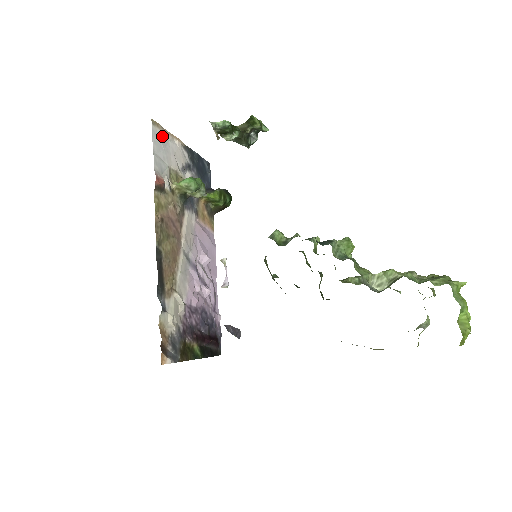
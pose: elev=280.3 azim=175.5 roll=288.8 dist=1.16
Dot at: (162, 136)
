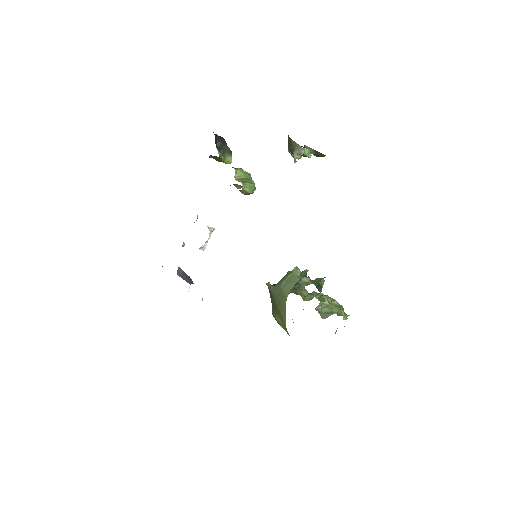
Dot at: occluded
